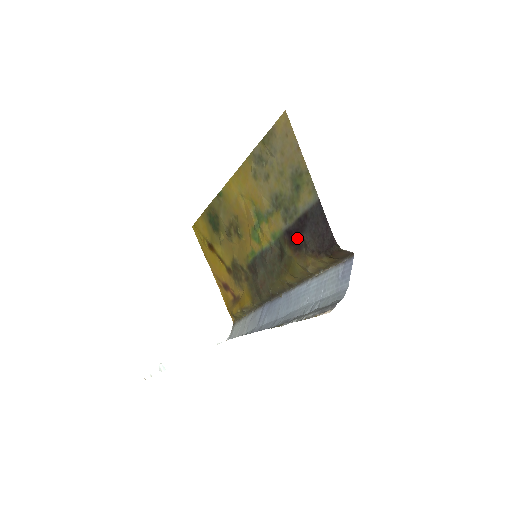
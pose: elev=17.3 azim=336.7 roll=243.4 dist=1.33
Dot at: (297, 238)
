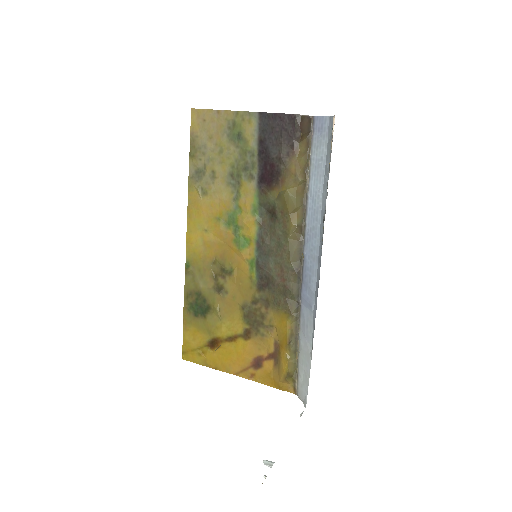
Dot at: (270, 170)
